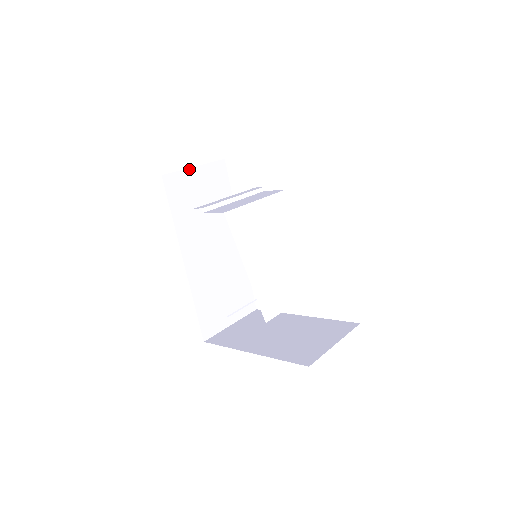
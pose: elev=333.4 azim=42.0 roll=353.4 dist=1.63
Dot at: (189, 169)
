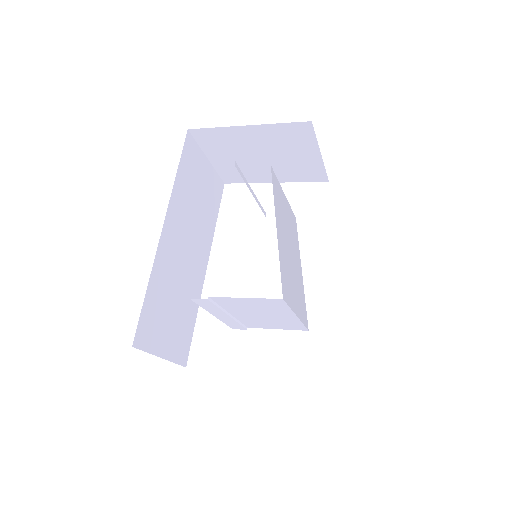
Dot at: (204, 155)
